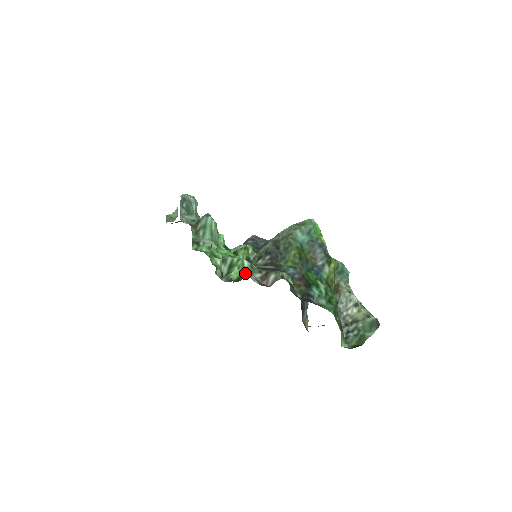
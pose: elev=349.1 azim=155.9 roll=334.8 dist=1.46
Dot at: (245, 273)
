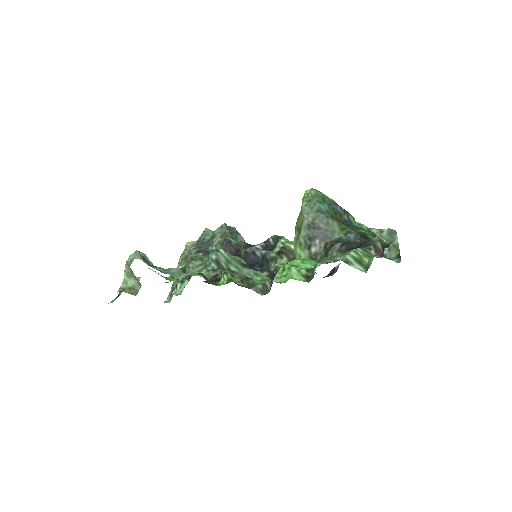
Dot at: (371, 257)
